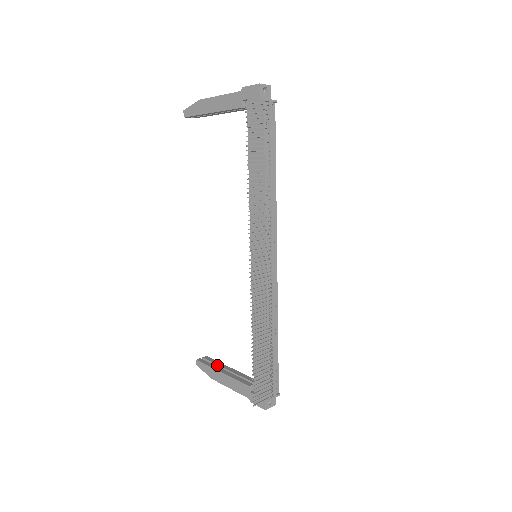
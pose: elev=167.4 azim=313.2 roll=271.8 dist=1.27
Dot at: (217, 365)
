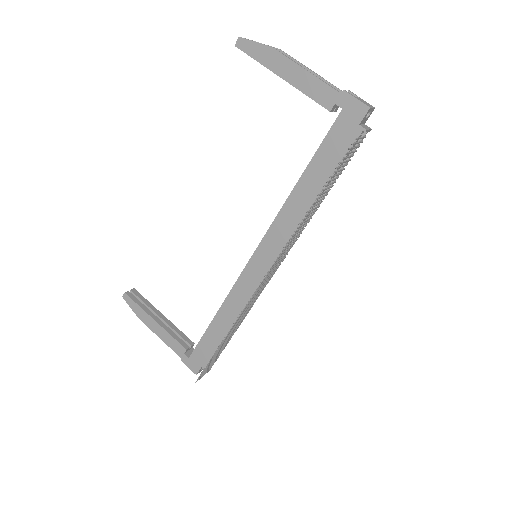
Dot at: (148, 307)
